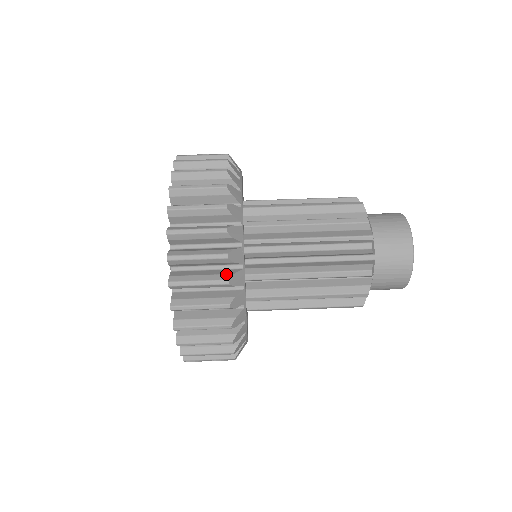
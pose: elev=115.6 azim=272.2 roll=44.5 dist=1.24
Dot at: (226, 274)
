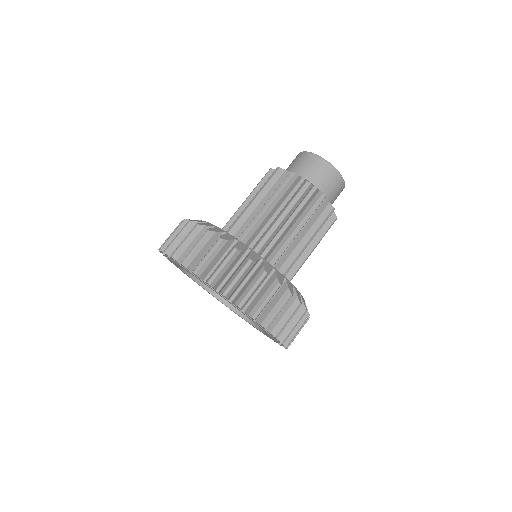
Dot at: (231, 249)
